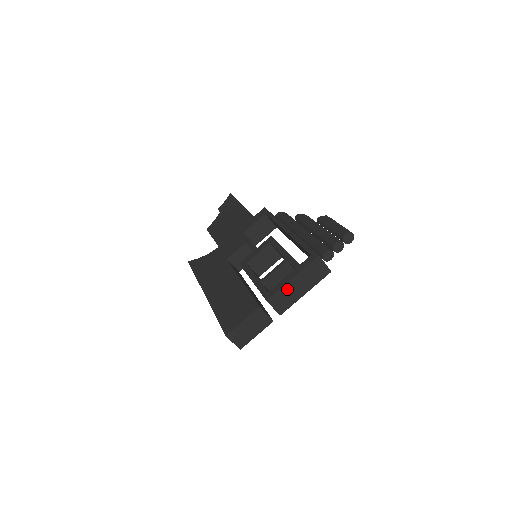
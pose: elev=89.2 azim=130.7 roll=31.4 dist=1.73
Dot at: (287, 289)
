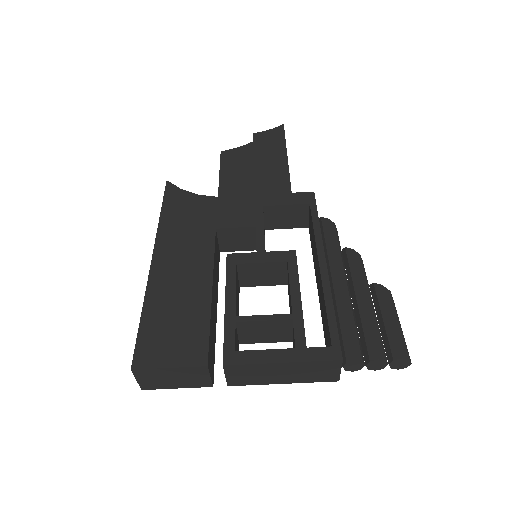
Dot at: (263, 368)
